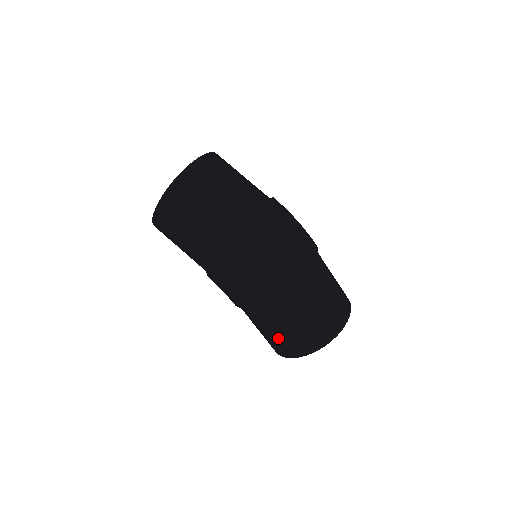
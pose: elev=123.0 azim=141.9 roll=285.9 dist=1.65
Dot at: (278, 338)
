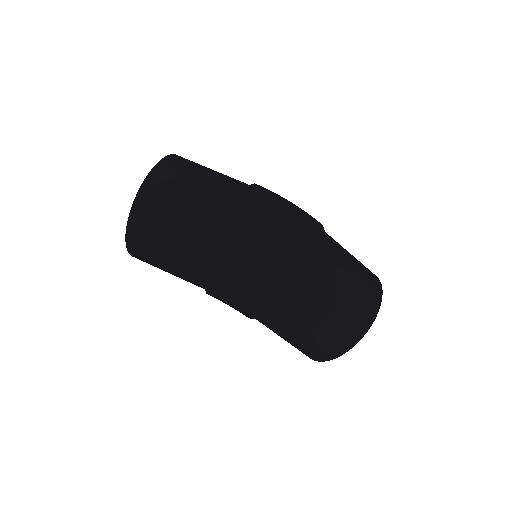
Dot at: (309, 341)
